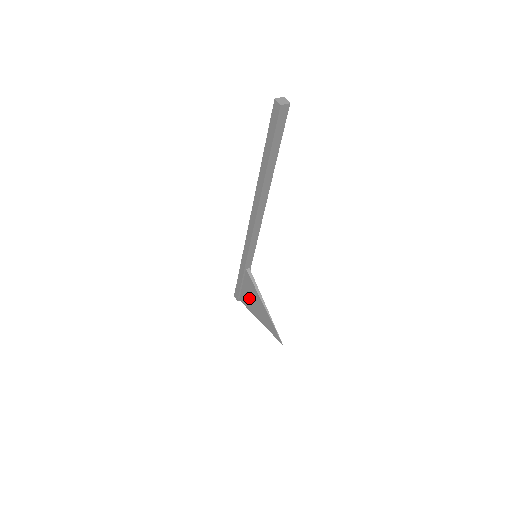
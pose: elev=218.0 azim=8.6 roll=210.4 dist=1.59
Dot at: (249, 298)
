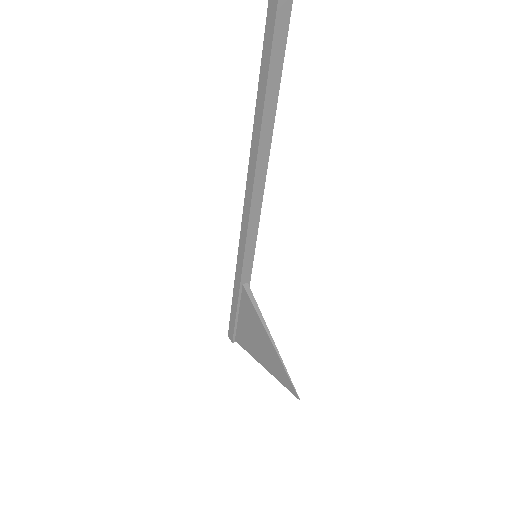
Dot at: (248, 332)
